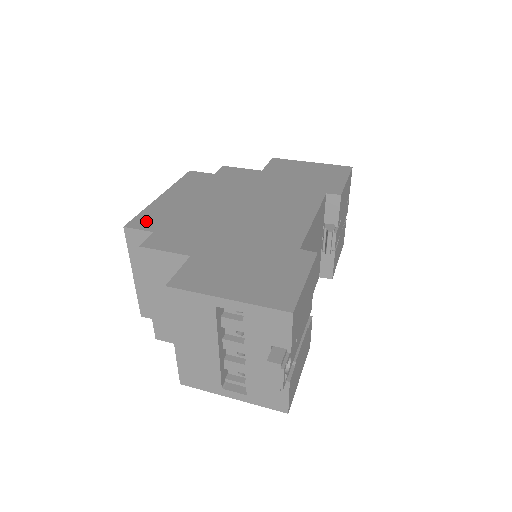
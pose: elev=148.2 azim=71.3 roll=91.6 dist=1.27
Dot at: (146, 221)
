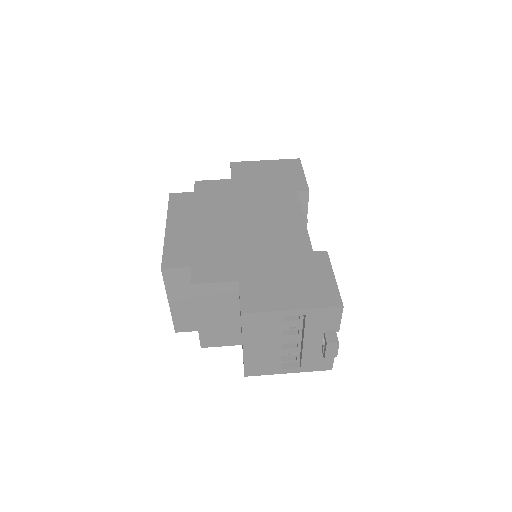
Dot at: (176, 258)
